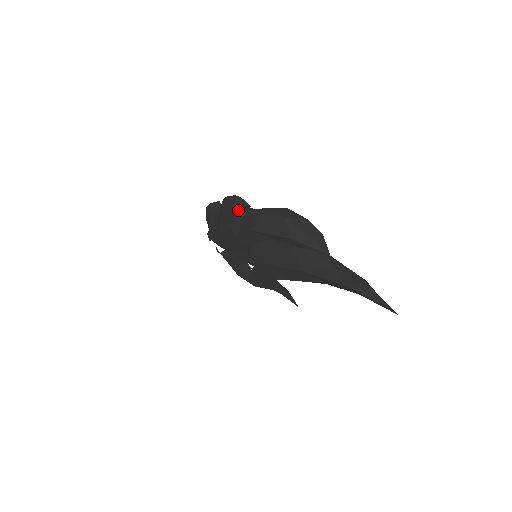
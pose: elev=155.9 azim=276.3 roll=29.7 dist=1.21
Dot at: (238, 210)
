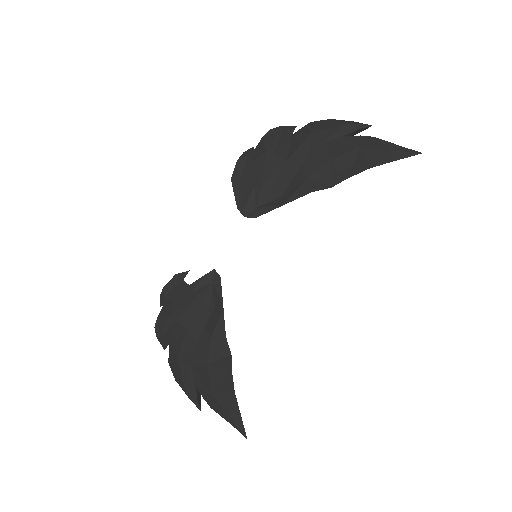
Dot at: (284, 136)
